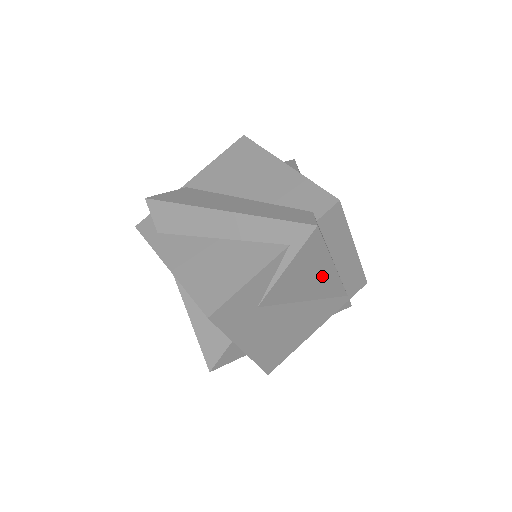
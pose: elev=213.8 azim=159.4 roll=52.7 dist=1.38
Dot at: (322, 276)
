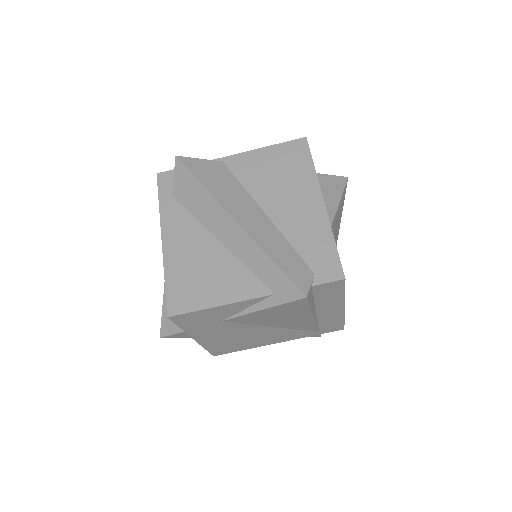
Dot at: (297, 319)
